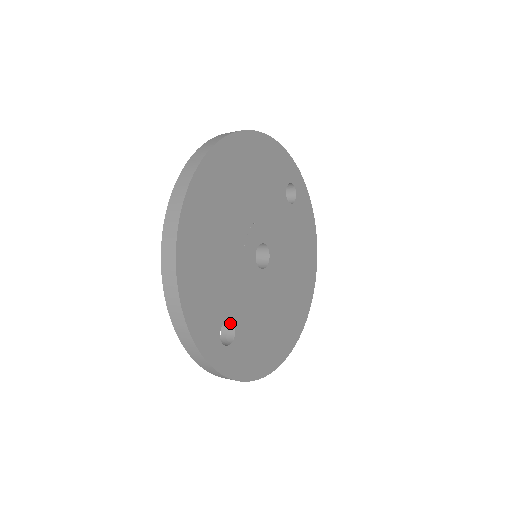
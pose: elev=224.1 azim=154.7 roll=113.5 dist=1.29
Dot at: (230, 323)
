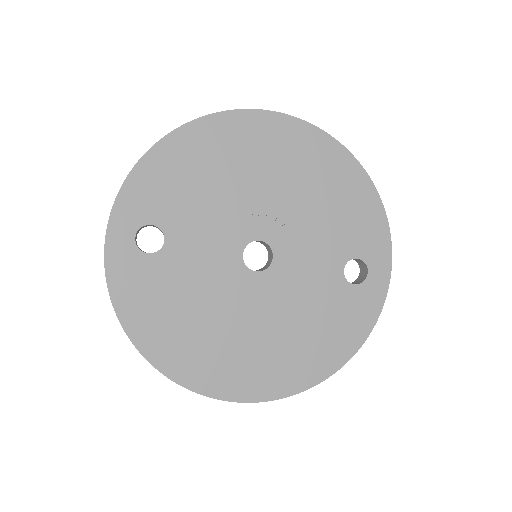
Dot at: (164, 243)
